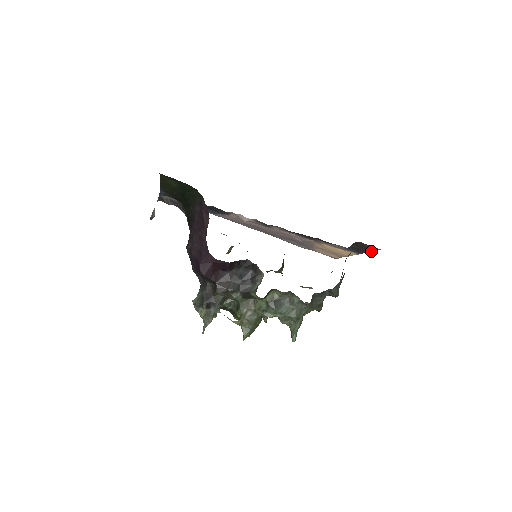
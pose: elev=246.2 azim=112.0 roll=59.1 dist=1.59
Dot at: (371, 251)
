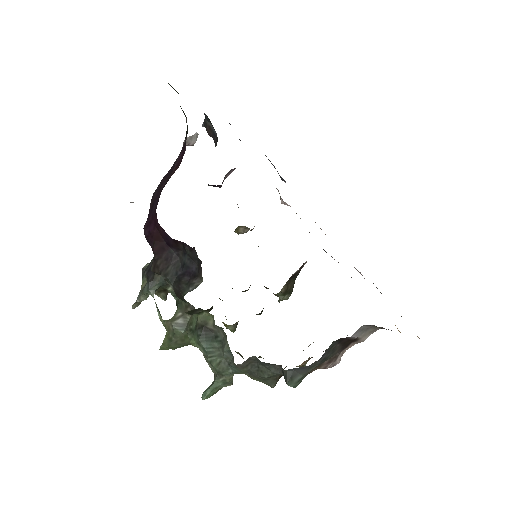
Dot at: occluded
